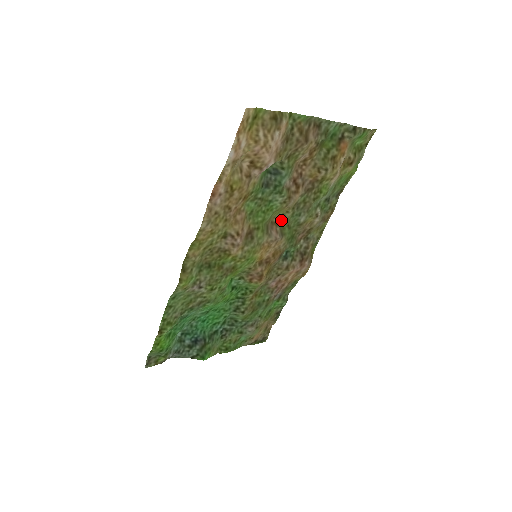
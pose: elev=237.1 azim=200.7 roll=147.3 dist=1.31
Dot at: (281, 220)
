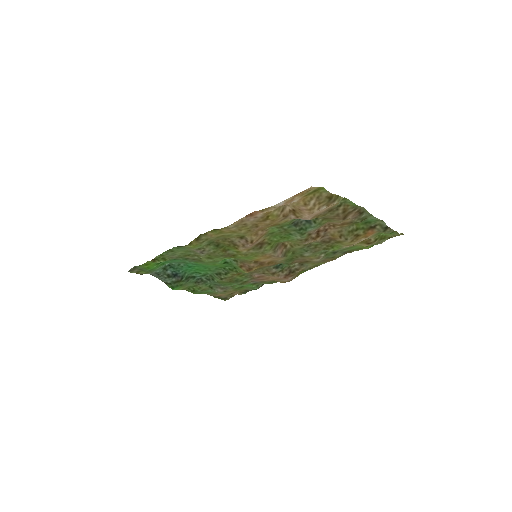
Dot at: (291, 246)
